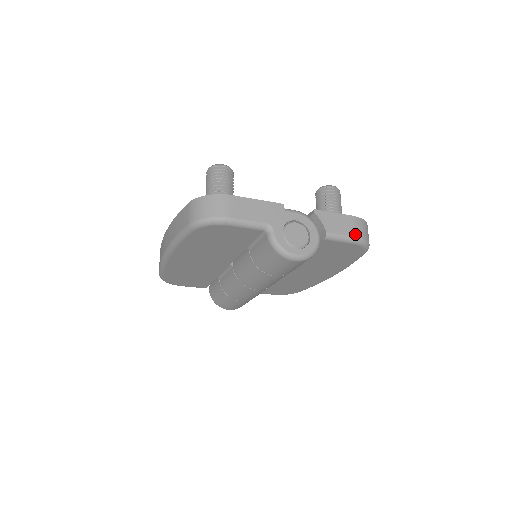
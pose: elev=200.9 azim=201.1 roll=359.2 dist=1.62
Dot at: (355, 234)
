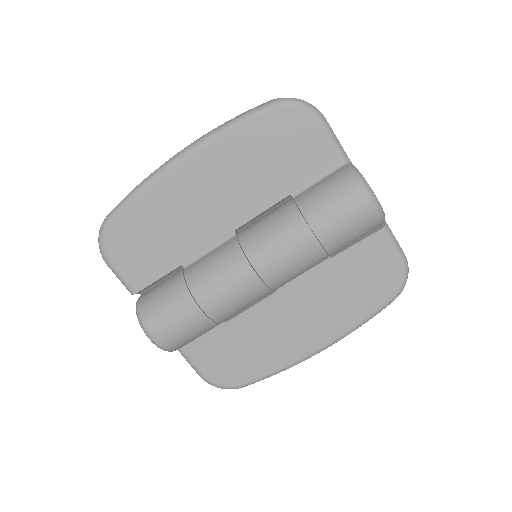
Dot at: occluded
